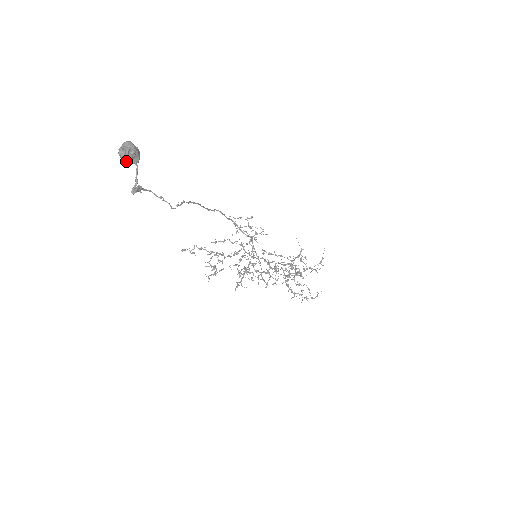
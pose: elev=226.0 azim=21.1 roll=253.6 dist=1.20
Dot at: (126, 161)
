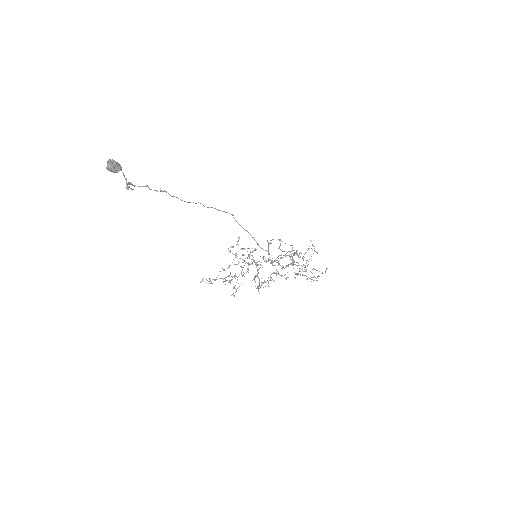
Dot at: (114, 170)
